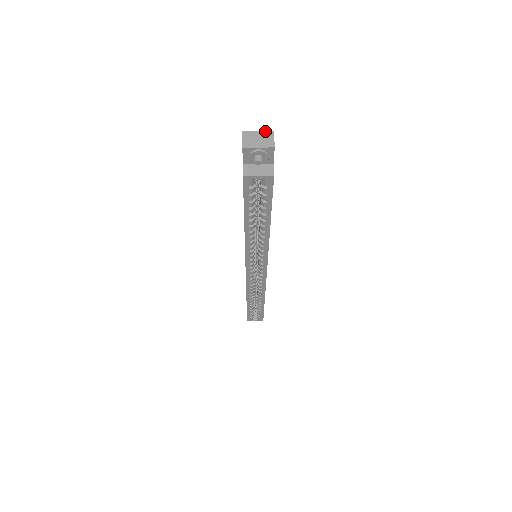
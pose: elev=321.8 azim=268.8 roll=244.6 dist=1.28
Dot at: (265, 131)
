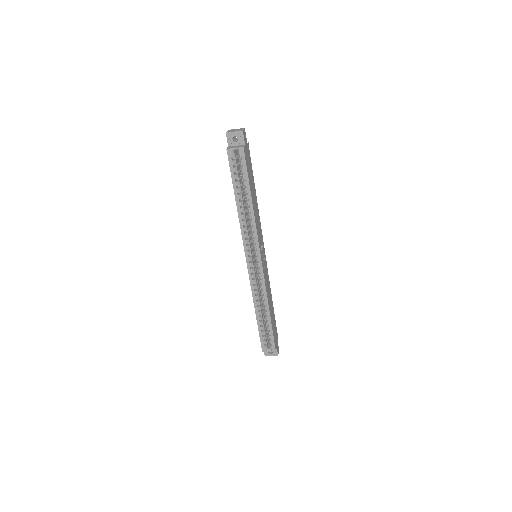
Dot at: (240, 128)
